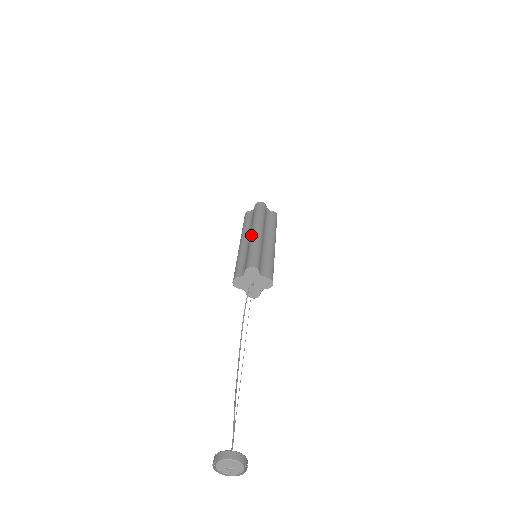
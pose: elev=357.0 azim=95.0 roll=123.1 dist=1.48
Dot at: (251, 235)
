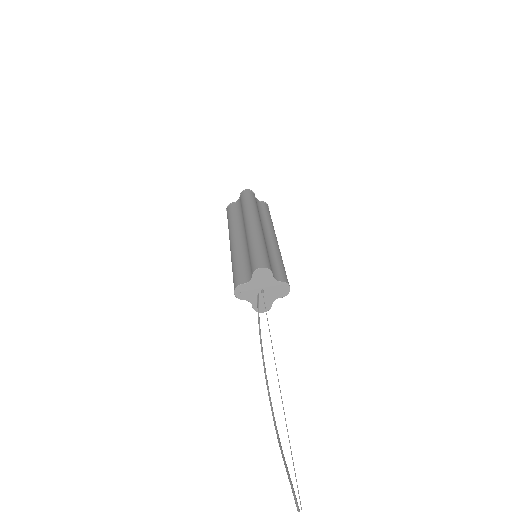
Dot at: (248, 228)
